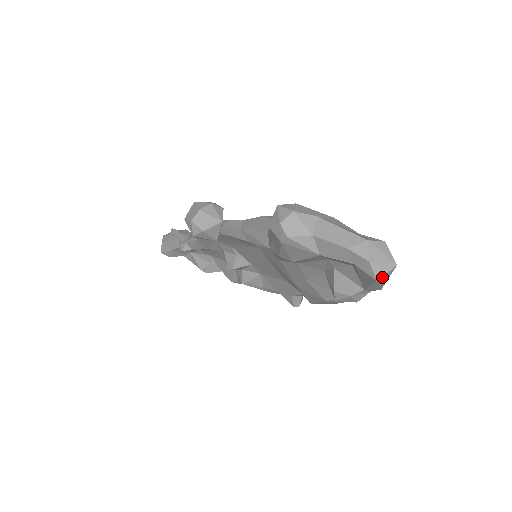
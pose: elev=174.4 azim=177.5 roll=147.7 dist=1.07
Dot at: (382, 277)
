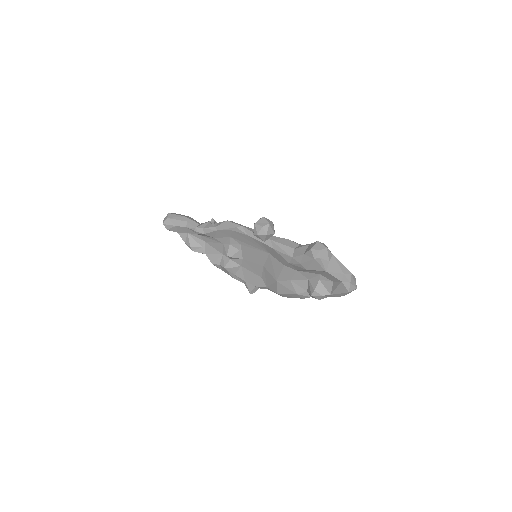
Dot at: (351, 291)
